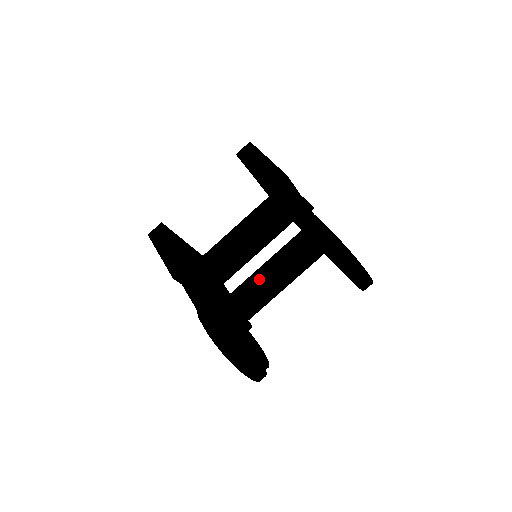
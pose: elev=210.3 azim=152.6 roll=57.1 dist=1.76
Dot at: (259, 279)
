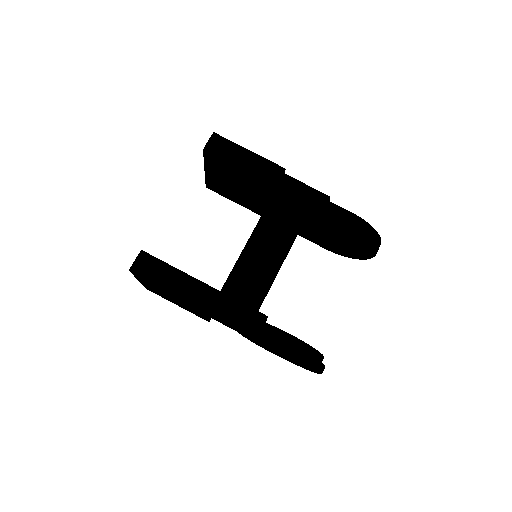
Dot at: occluded
